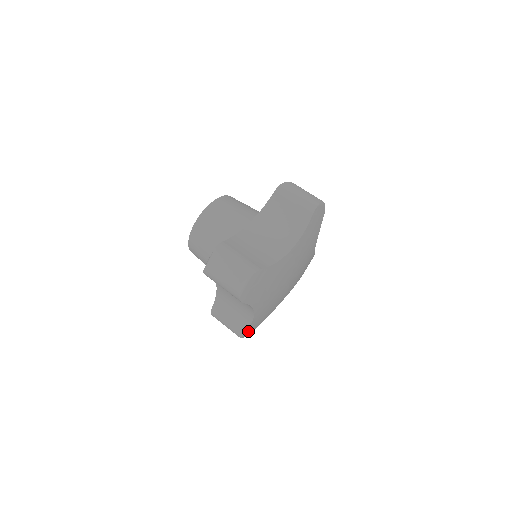
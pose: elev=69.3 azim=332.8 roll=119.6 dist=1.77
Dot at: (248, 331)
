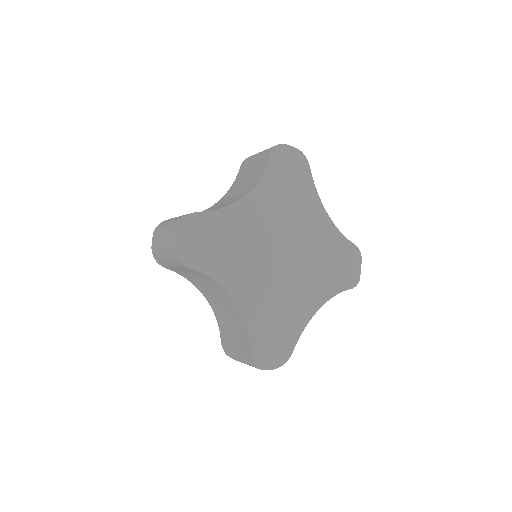
Dot at: (260, 350)
